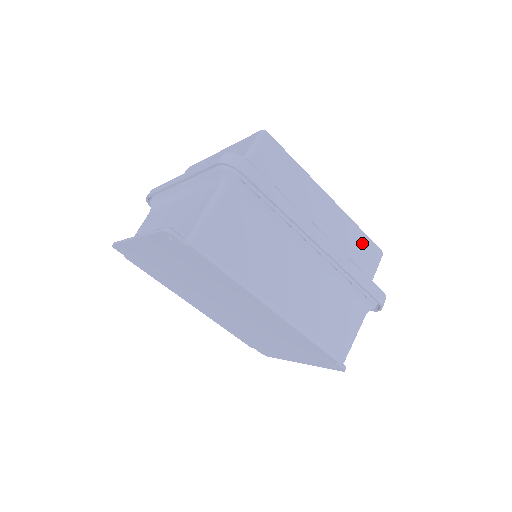
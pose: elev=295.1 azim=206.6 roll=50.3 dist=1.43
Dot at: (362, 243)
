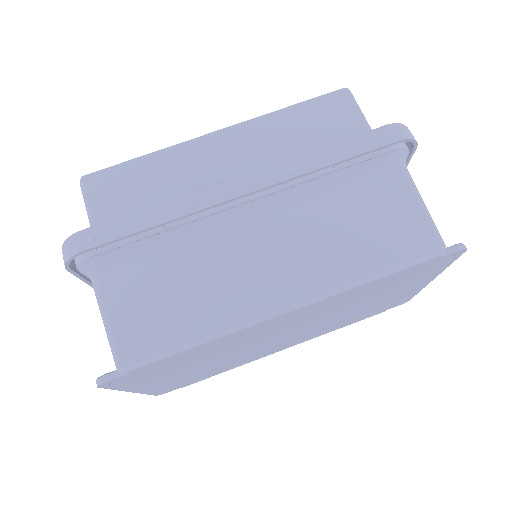
Dot at: (308, 116)
